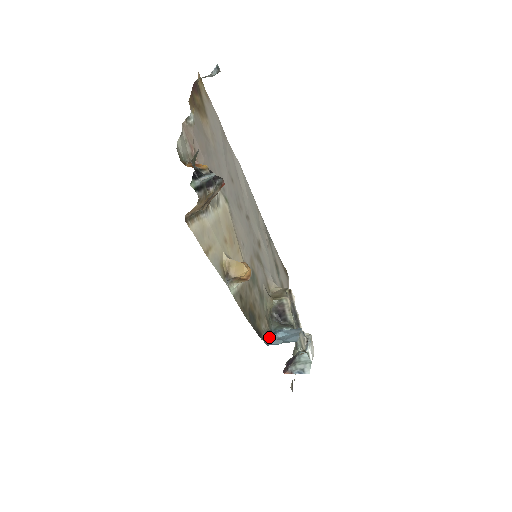
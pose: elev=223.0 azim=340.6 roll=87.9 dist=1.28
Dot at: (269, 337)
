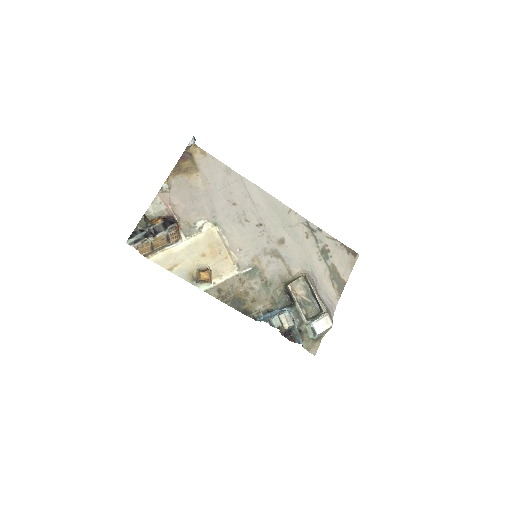
Dot at: (263, 315)
